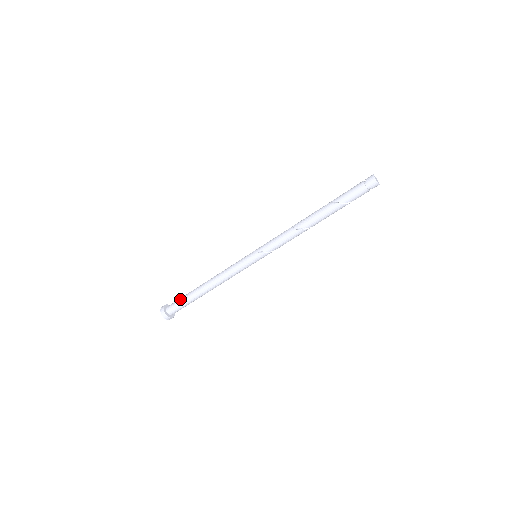
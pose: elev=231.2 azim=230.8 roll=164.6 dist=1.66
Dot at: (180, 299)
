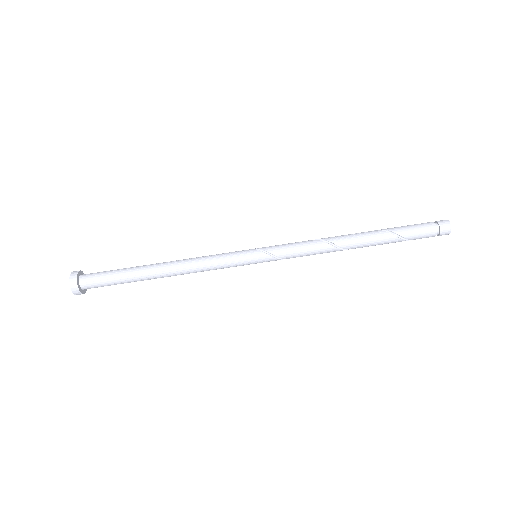
Dot at: (111, 271)
